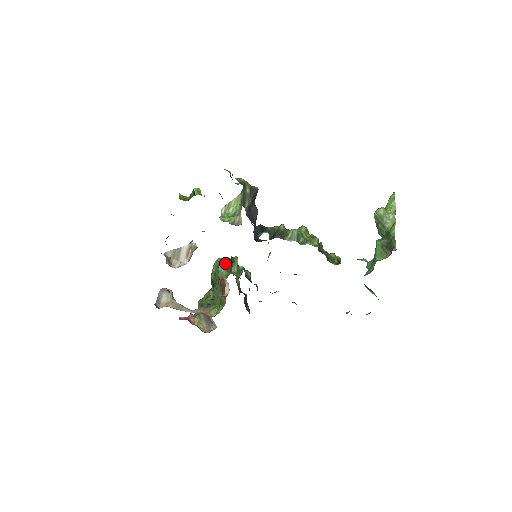
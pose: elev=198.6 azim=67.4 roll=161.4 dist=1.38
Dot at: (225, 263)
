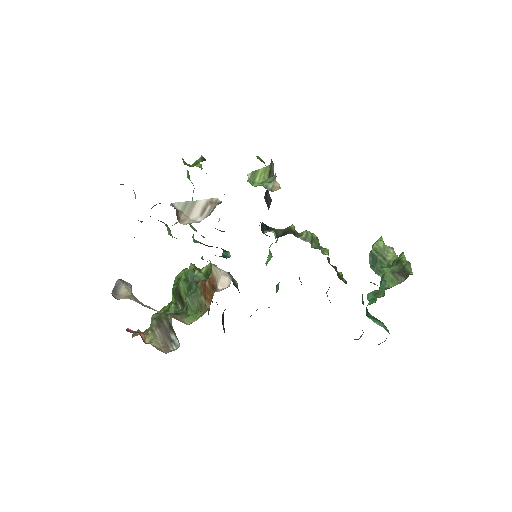
Dot at: (202, 268)
